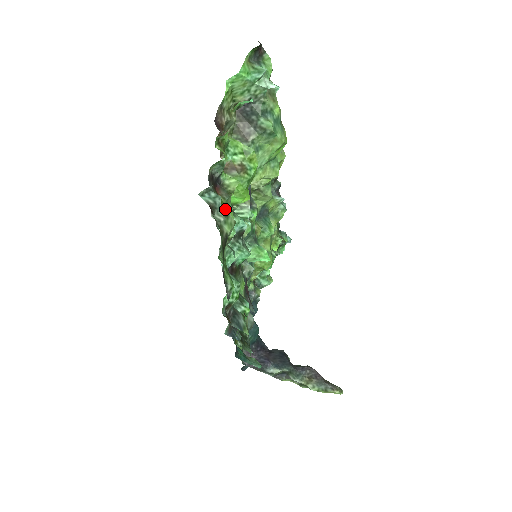
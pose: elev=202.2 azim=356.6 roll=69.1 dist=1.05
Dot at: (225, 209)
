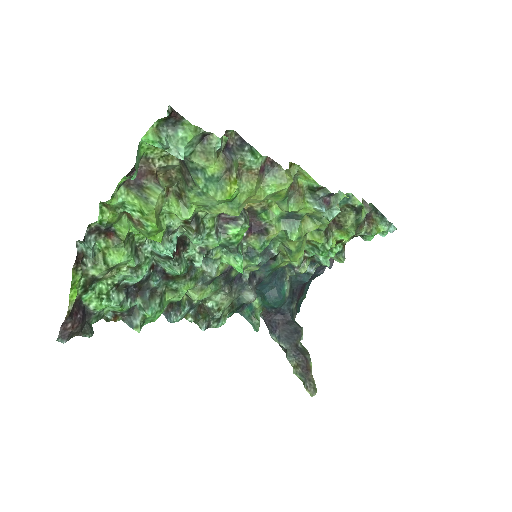
Dot at: (111, 252)
